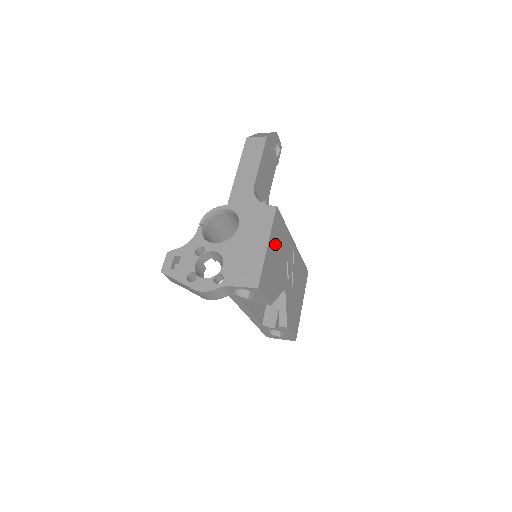
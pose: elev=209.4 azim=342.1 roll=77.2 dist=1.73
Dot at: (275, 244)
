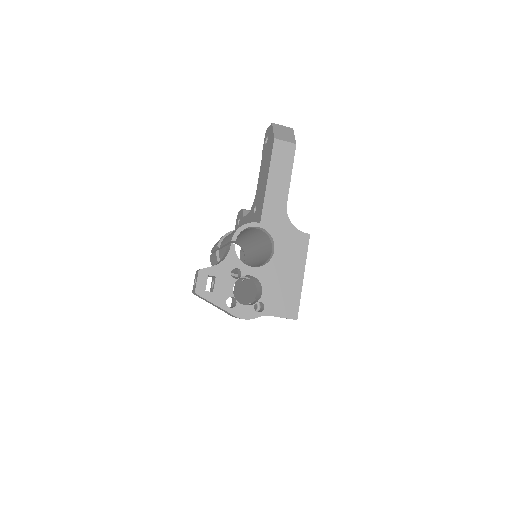
Dot at: occluded
